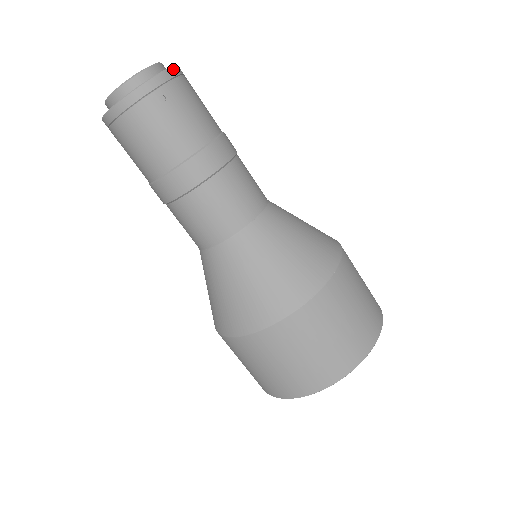
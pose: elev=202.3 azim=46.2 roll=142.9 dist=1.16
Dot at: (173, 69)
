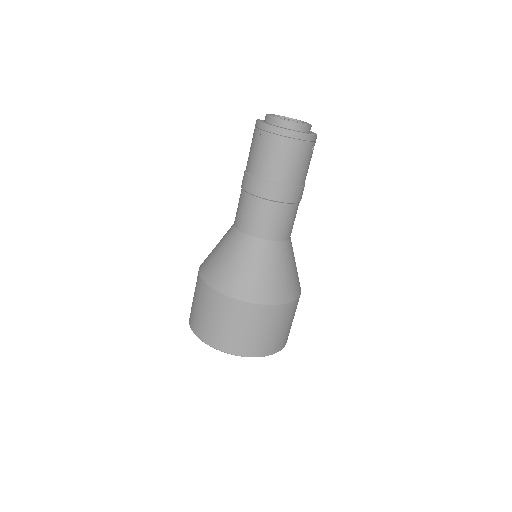
Dot at: occluded
